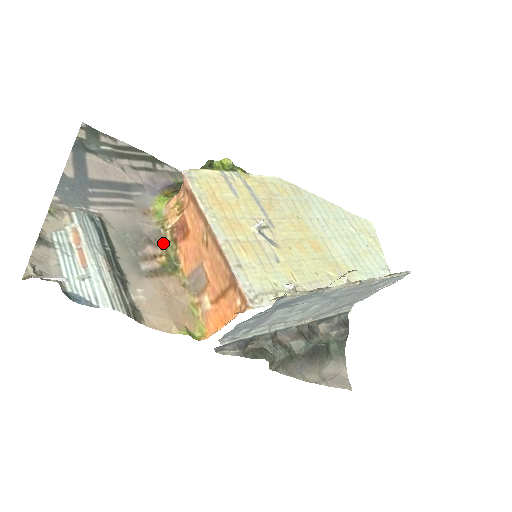
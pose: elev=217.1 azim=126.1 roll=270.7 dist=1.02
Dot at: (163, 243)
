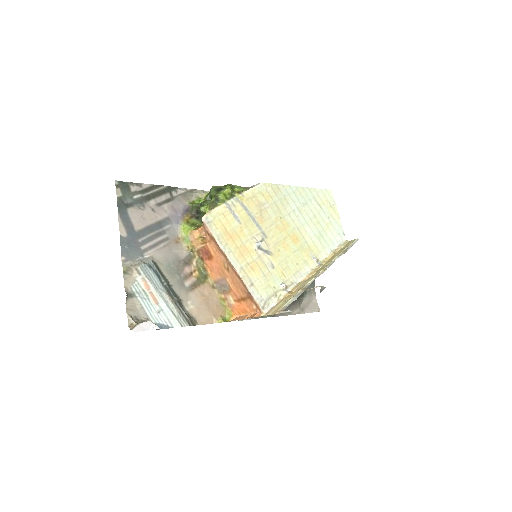
Dot at: (194, 261)
